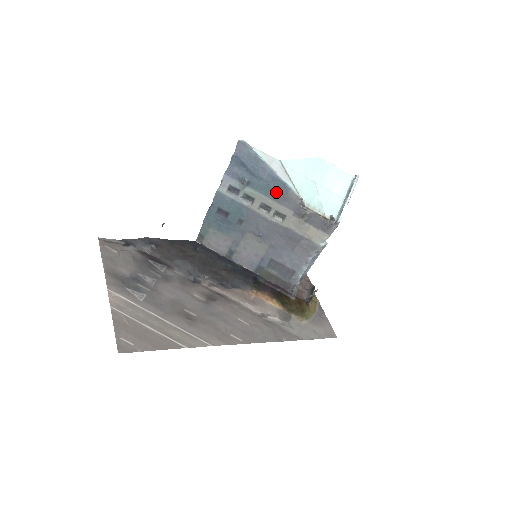
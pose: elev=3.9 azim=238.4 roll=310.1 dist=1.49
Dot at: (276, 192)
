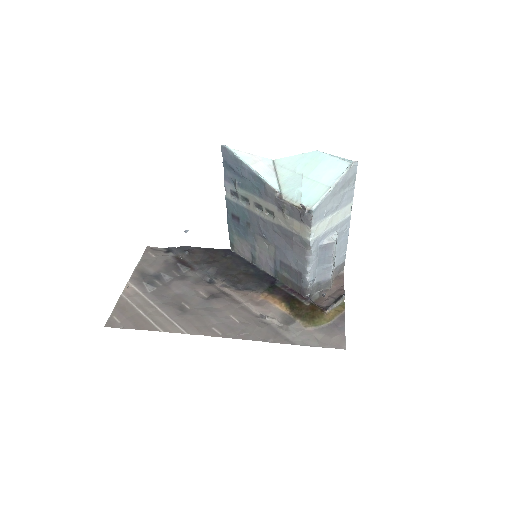
Dot at: (259, 189)
